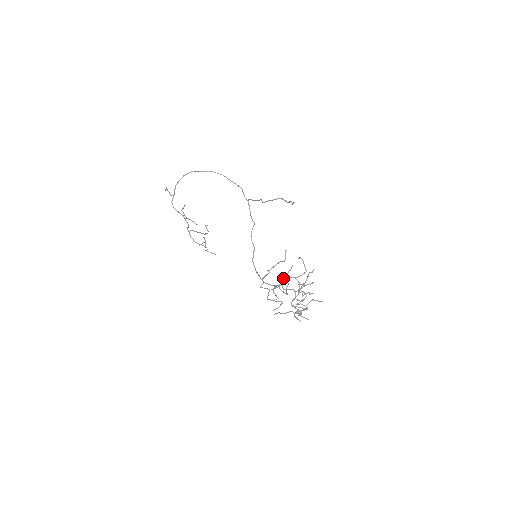
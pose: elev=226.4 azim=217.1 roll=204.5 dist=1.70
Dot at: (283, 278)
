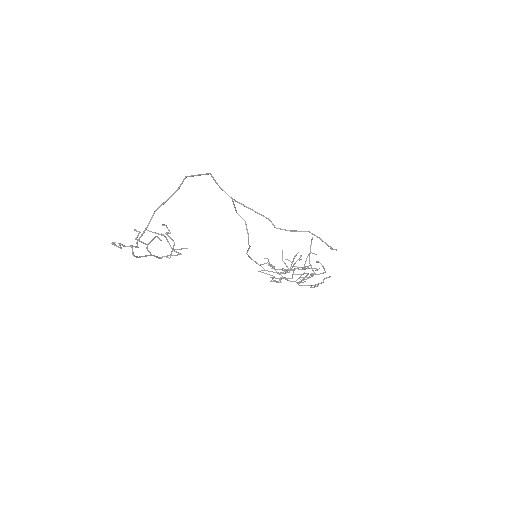
Dot at: occluded
